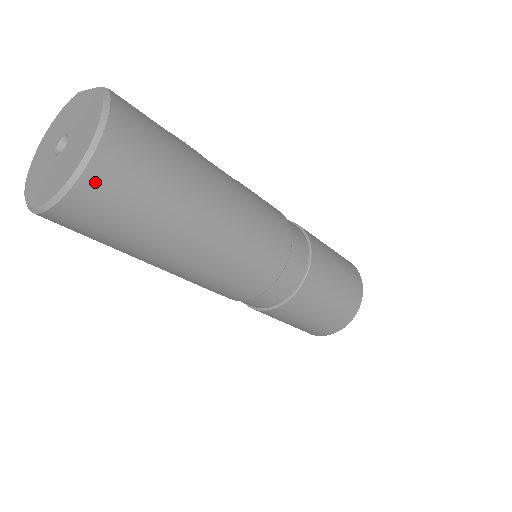
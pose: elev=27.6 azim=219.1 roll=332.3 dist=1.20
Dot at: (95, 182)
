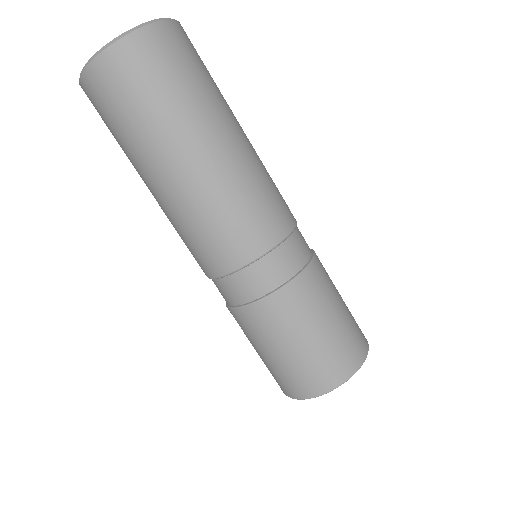
Dot at: (126, 52)
